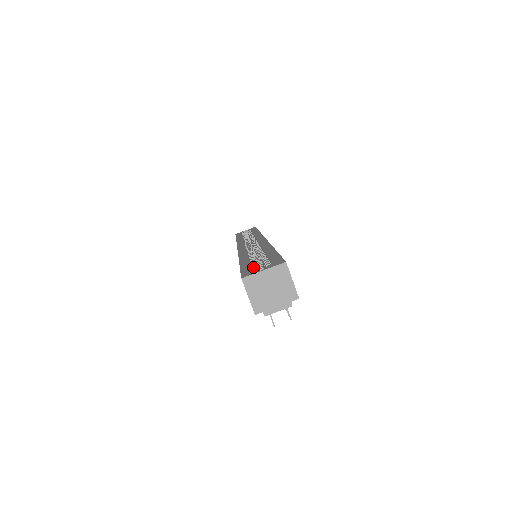
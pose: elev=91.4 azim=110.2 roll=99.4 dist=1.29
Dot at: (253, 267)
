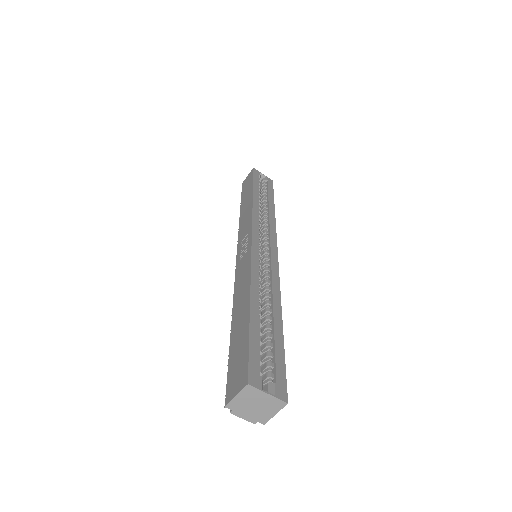
Dot at: (259, 349)
